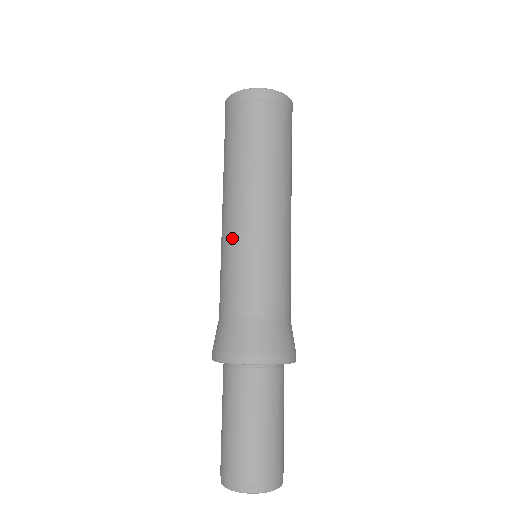
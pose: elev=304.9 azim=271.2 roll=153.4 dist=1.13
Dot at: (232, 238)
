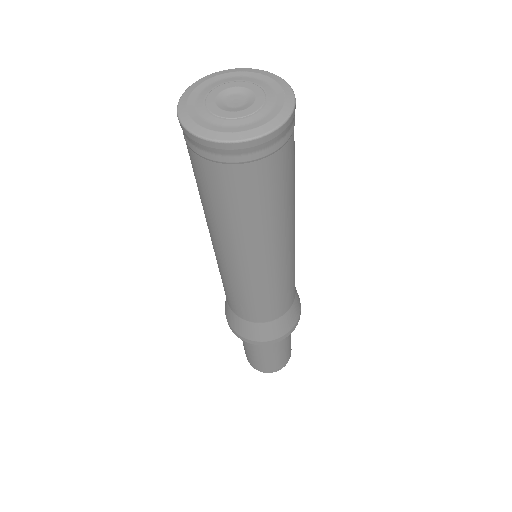
Dot at: (235, 279)
